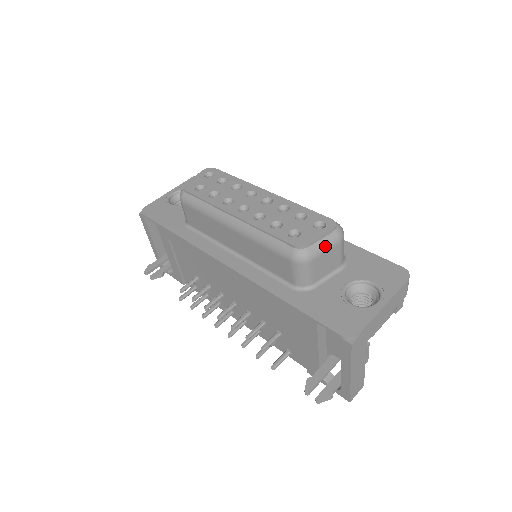
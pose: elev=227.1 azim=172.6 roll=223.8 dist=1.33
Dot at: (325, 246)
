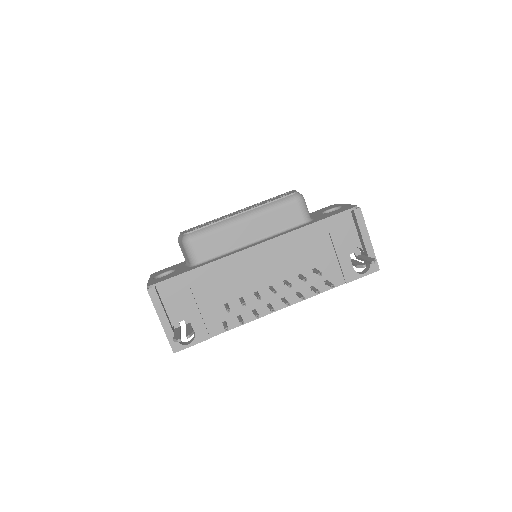
Dot at: occluded
